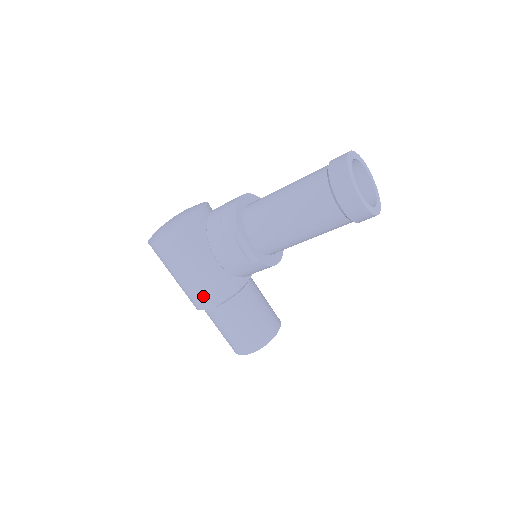
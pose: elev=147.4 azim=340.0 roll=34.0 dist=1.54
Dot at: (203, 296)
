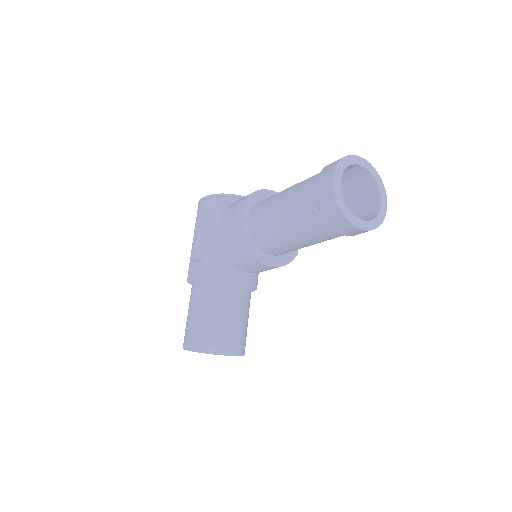
Dot at: (196, 265)
